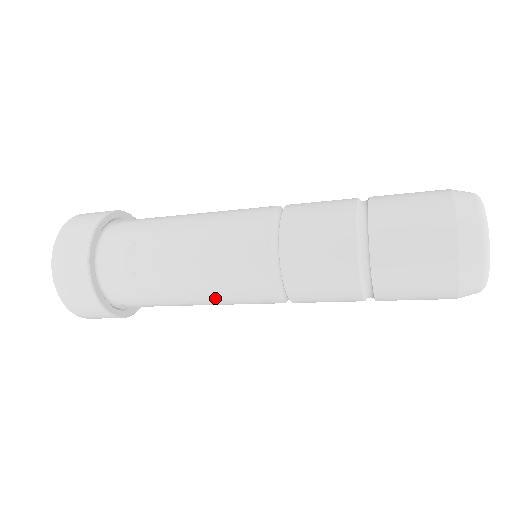
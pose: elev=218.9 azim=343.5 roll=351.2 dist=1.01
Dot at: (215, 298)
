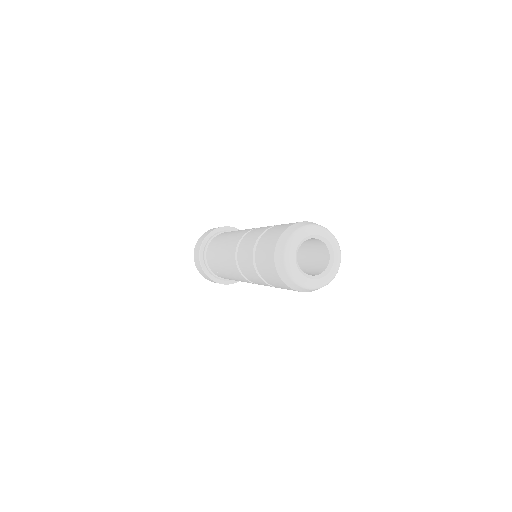
Dot at: (232, 276)
